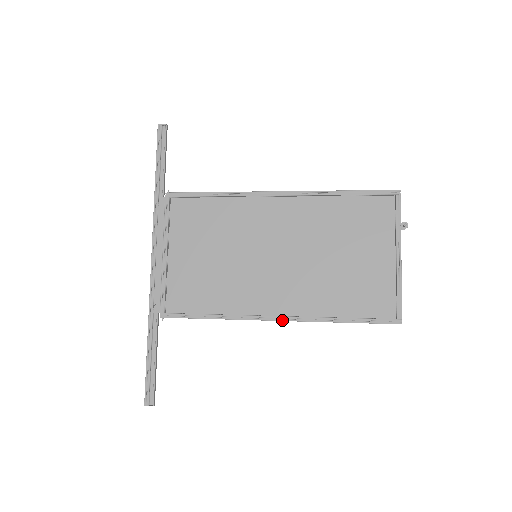
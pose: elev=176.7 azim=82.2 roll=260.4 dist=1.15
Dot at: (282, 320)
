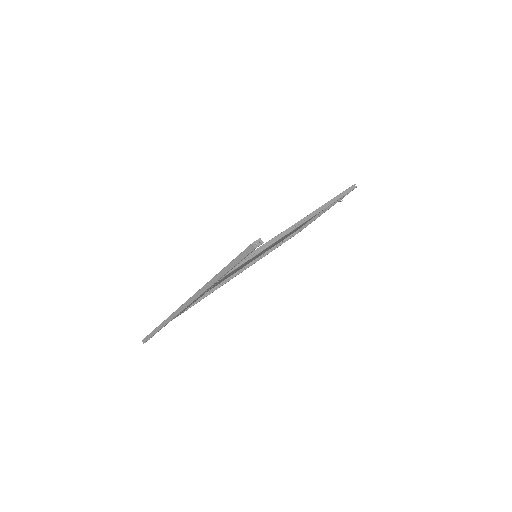
Dot at: occluded
